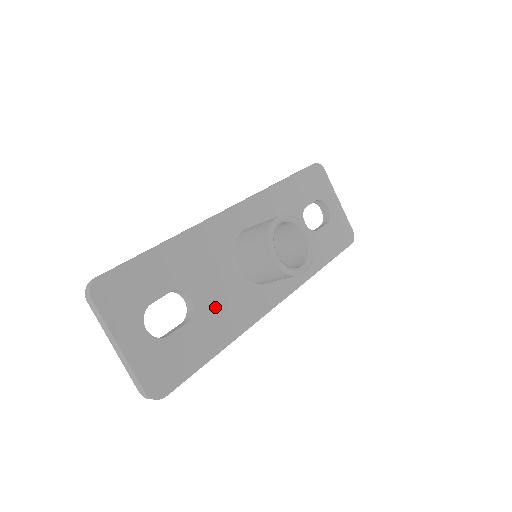
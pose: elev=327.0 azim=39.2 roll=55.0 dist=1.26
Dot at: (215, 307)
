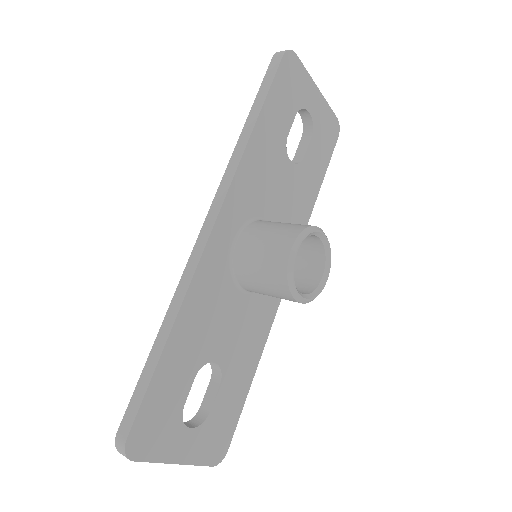
Dot at: (237, 345)
